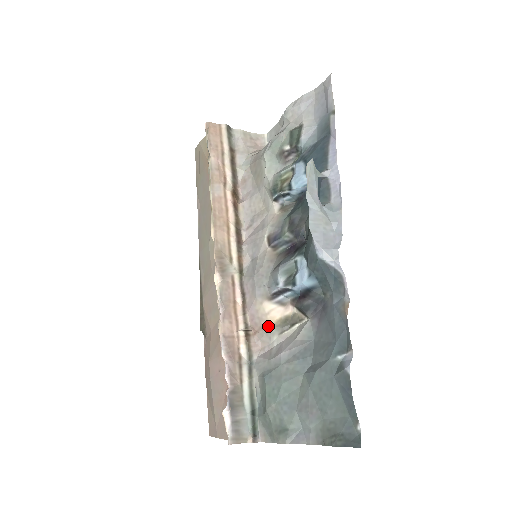
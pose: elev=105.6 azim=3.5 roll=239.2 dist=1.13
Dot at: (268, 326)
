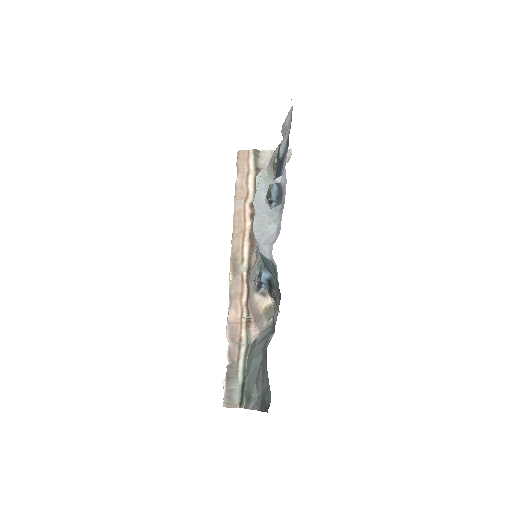
Dot at: (260, 314)
